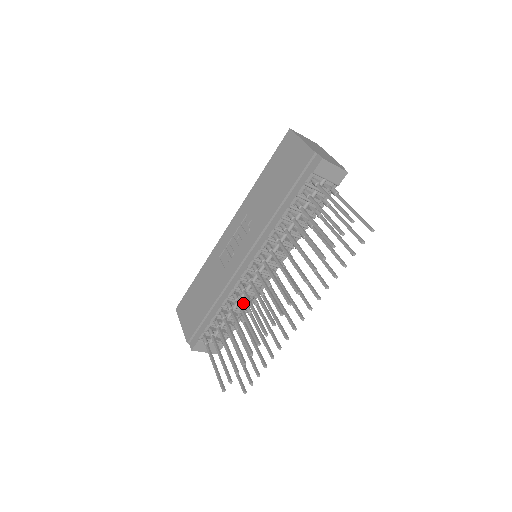
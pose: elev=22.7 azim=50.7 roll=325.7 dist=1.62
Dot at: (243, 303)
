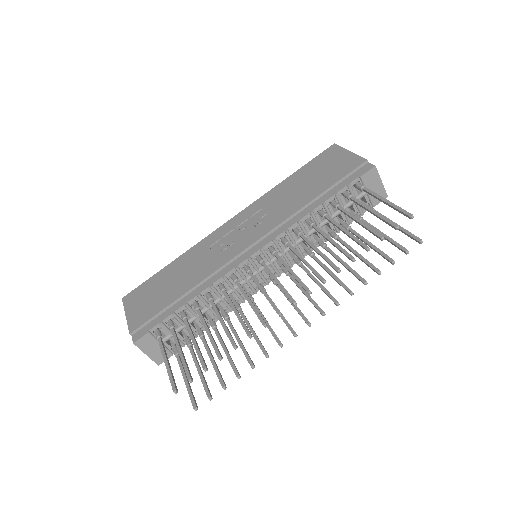
Dot at: (222, 304)
